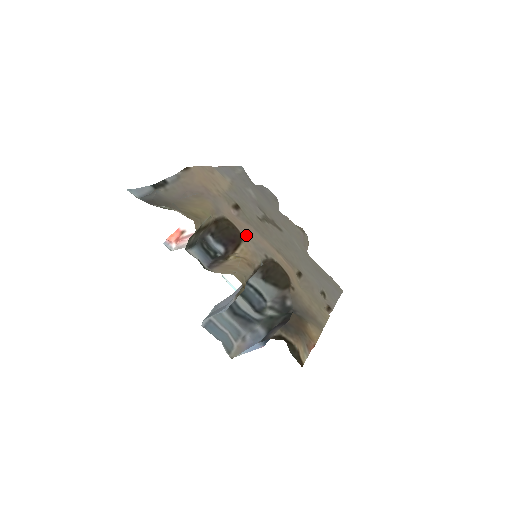
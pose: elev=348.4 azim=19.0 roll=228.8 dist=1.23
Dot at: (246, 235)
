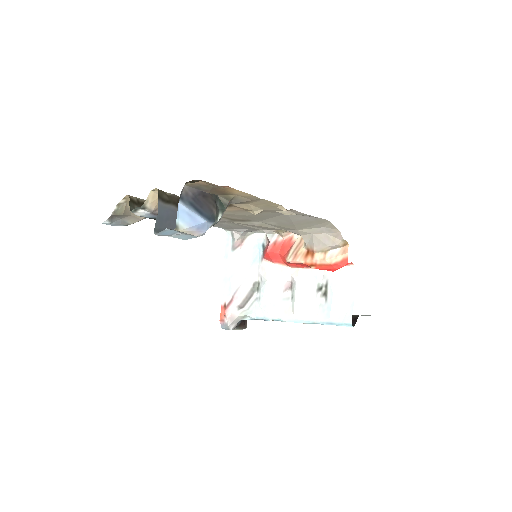
Dot at: occluded
